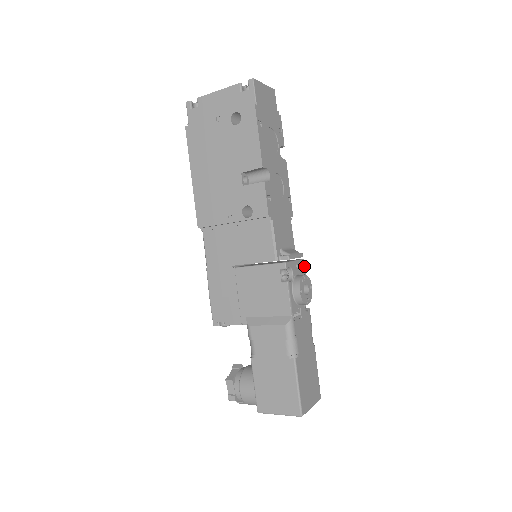
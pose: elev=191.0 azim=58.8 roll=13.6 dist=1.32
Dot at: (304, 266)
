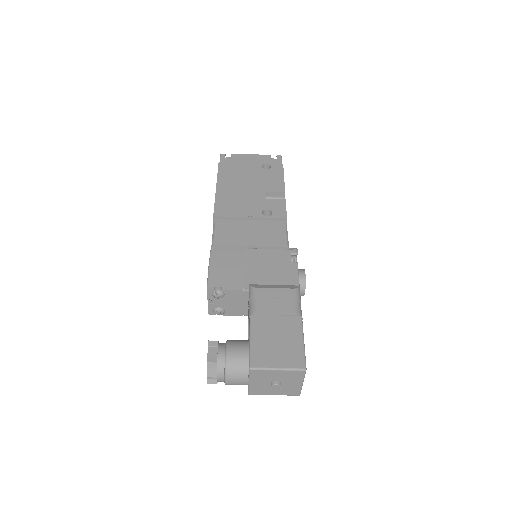
Dot at: occluded
